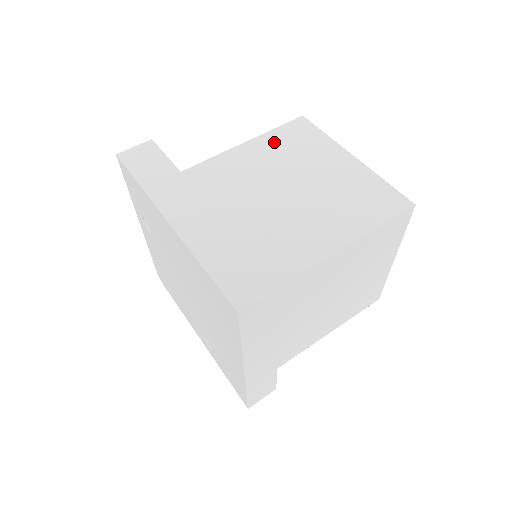
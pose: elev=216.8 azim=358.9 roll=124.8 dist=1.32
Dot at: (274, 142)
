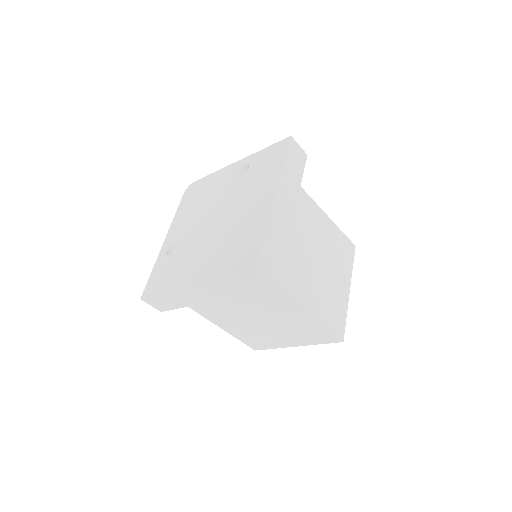
Dot at: (337, 237)
